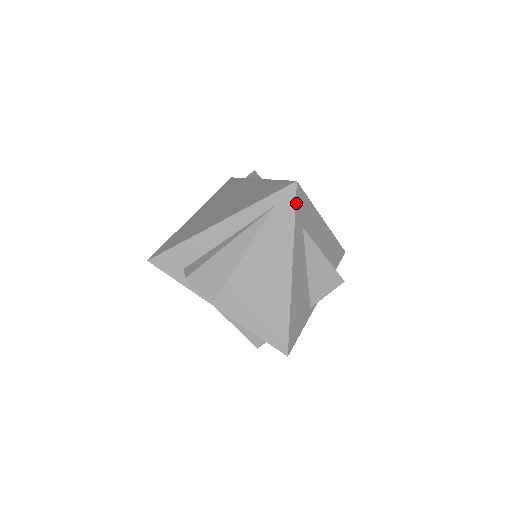
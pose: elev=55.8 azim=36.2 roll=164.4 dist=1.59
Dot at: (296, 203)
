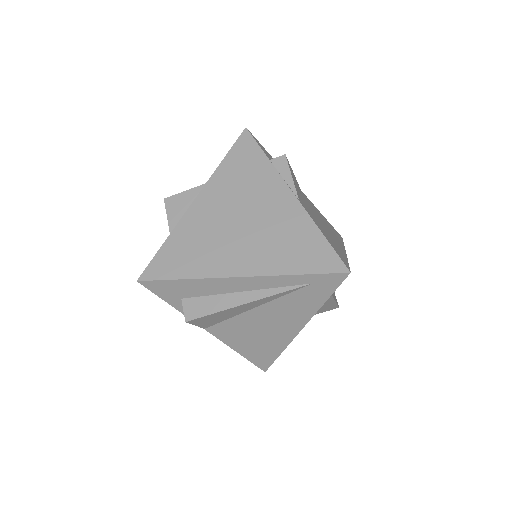
Dot at: occluded
